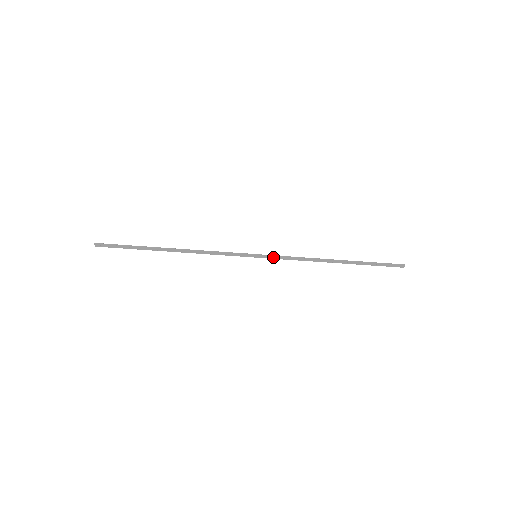
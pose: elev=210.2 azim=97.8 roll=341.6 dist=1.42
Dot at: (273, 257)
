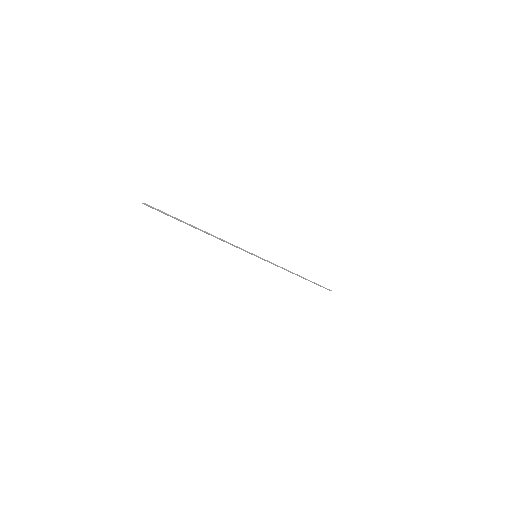
Dot at: occluded
